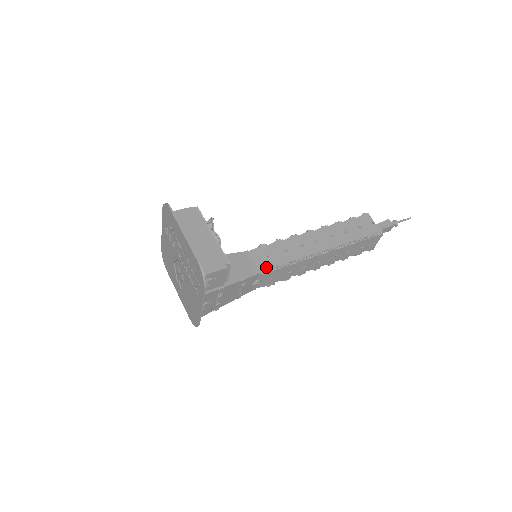
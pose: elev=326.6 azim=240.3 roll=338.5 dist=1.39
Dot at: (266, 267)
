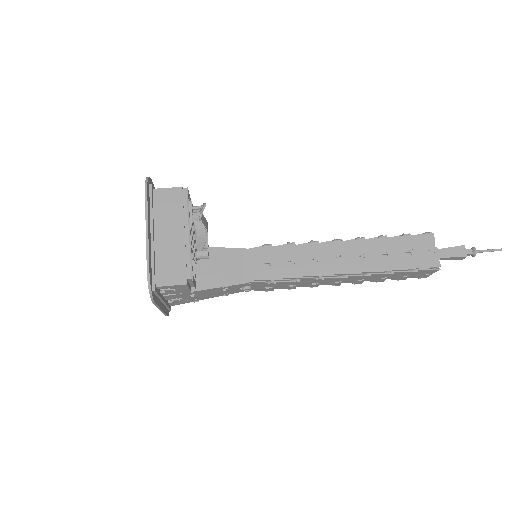
Dot at: (258, 277)
